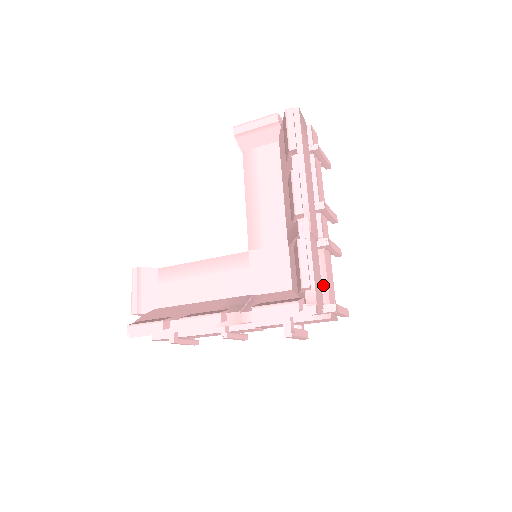
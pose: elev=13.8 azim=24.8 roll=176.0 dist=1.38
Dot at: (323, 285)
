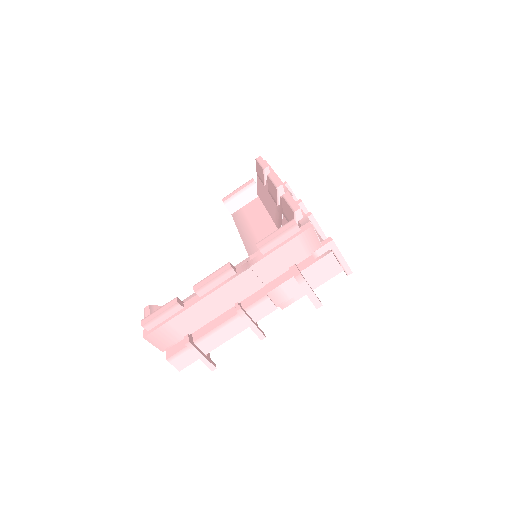
Dot at: occluded
